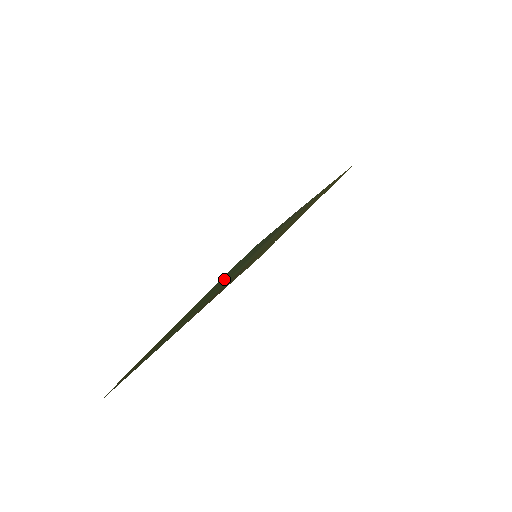
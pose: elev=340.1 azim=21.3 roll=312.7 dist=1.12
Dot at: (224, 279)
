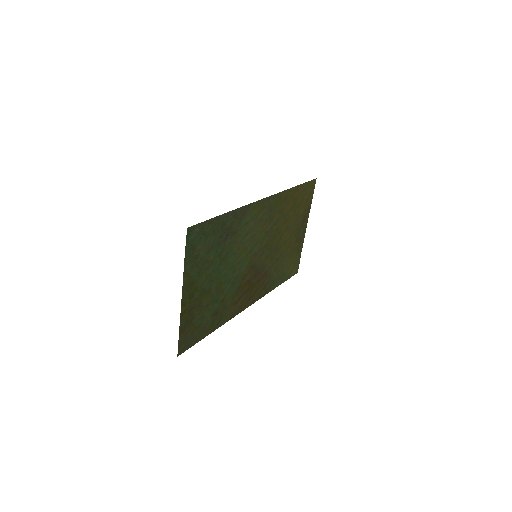
Dot at: (203, 258)
